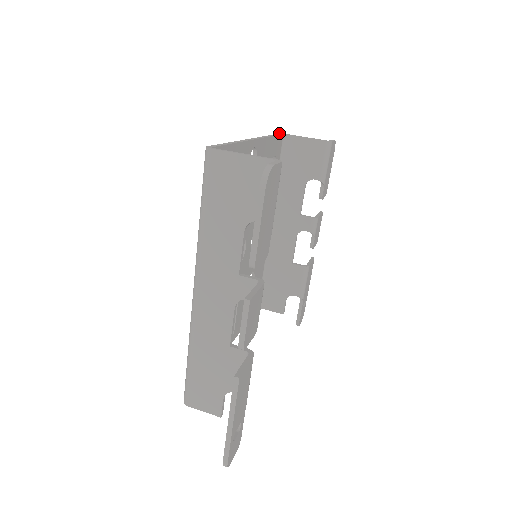
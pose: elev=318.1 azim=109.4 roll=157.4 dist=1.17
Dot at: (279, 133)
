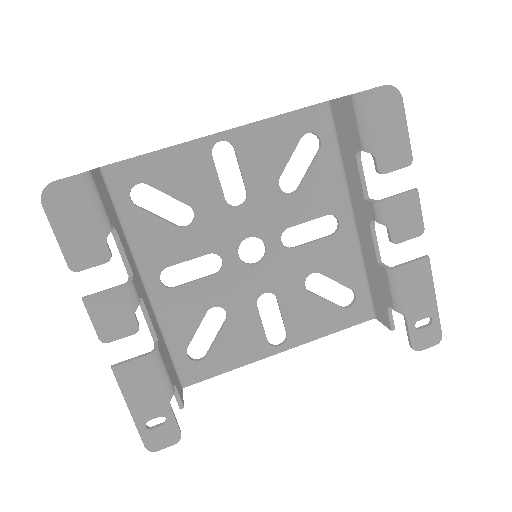
Dot at: (323, 102)
